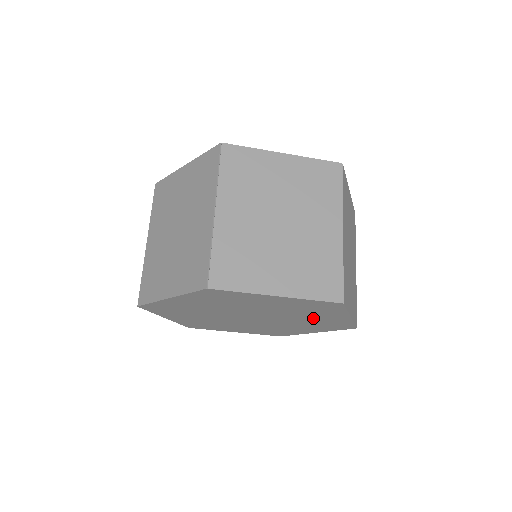
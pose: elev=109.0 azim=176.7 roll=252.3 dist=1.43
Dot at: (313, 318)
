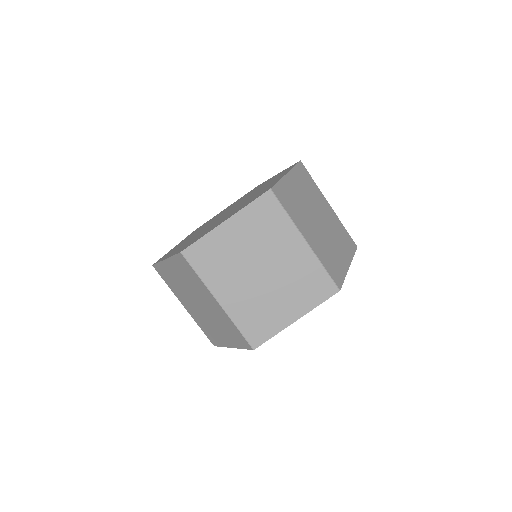
Dot at: occluded
